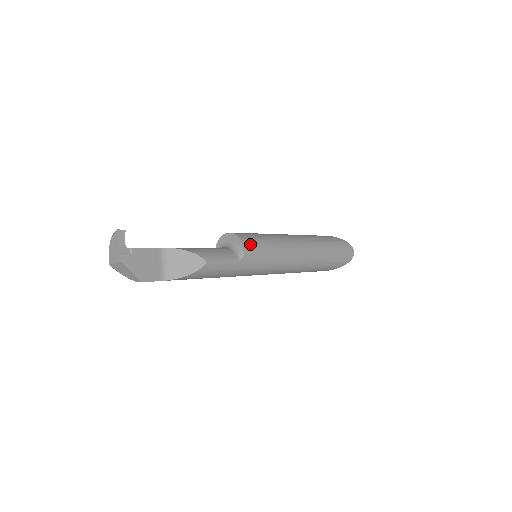
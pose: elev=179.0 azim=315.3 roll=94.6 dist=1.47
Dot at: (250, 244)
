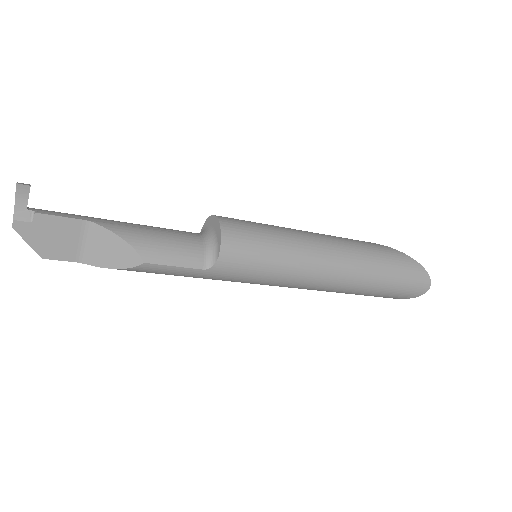
Dot at: (235, 250)
